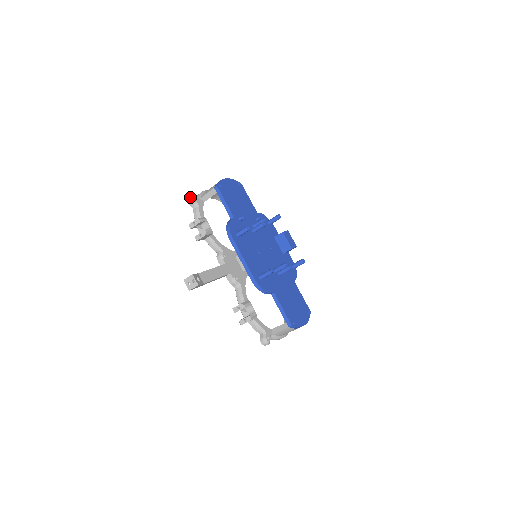
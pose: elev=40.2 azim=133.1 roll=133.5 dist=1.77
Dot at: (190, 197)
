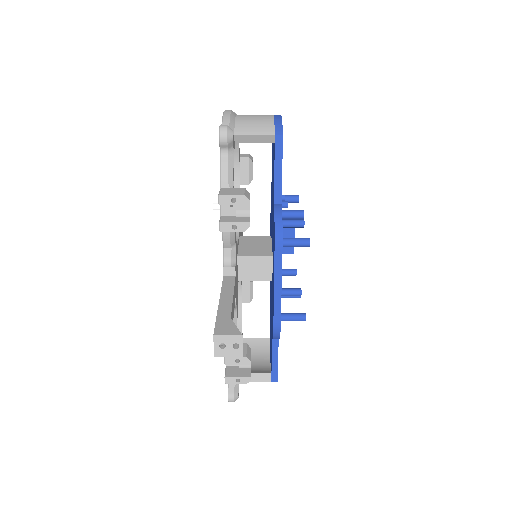
Dot at: (230, 132)
